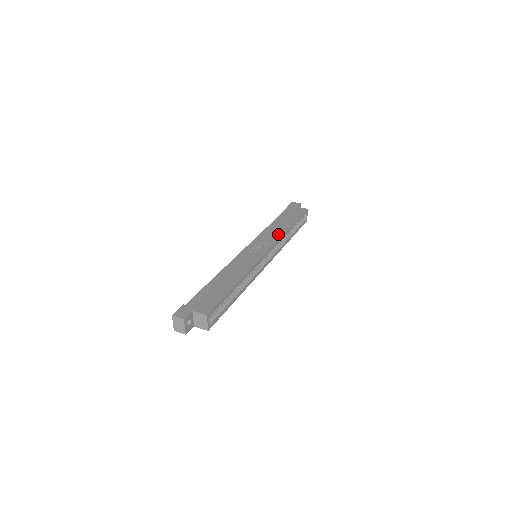
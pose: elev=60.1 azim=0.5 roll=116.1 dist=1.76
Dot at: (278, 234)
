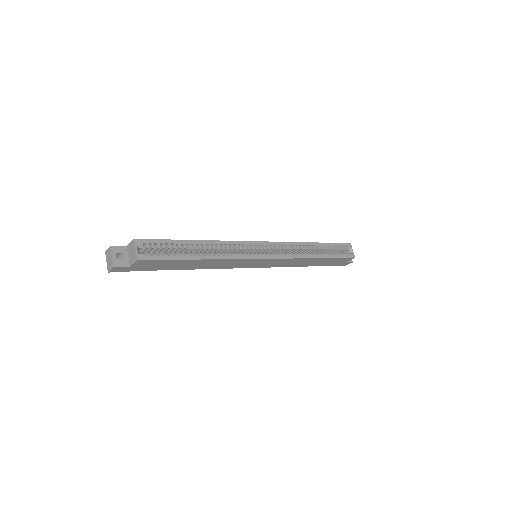
Dot at: occluded
